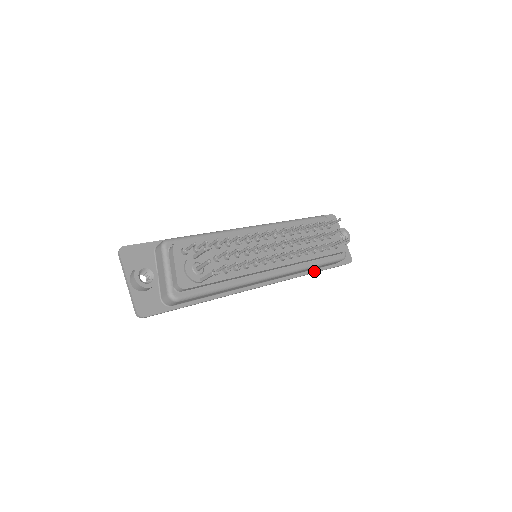
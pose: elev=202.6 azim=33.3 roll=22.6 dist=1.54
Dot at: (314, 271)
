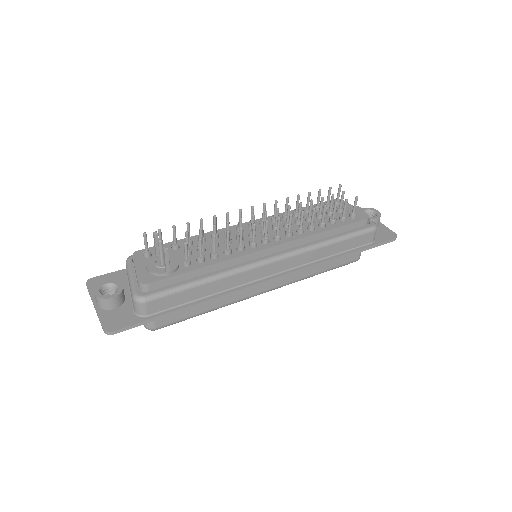
Dot at: (342, 254)
